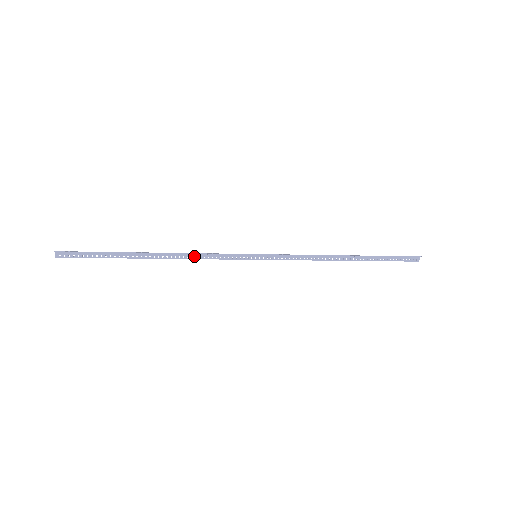
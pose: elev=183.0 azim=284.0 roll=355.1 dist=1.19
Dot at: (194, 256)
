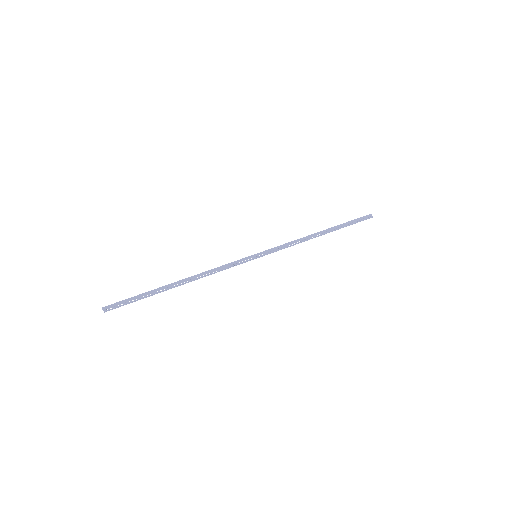
Dot at: (210, 272)
